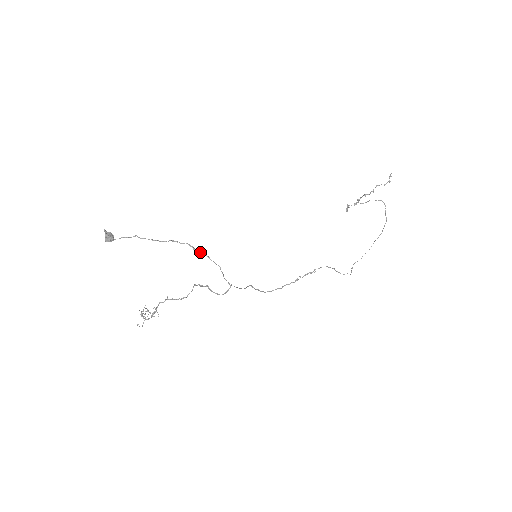
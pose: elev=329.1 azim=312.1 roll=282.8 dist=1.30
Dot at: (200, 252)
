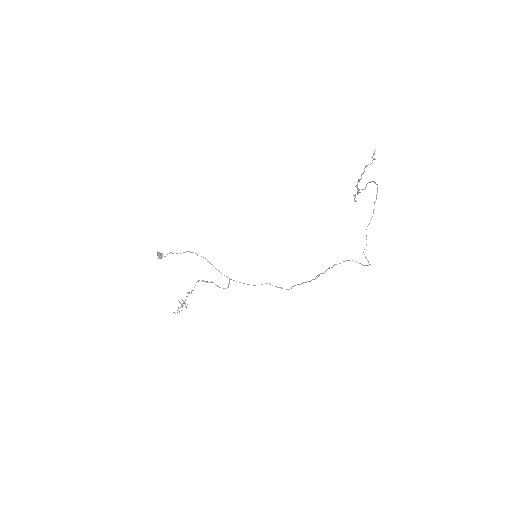
Dot at: occluded
